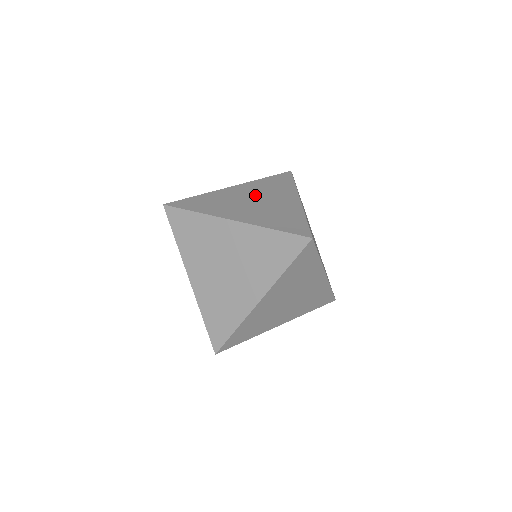
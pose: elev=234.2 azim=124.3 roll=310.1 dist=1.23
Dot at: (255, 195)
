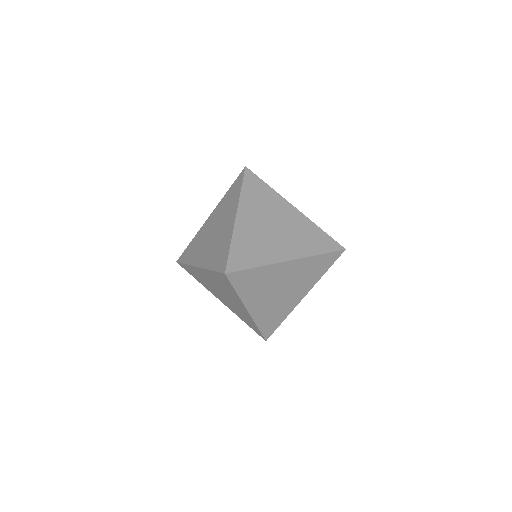
Dot at: occluded
